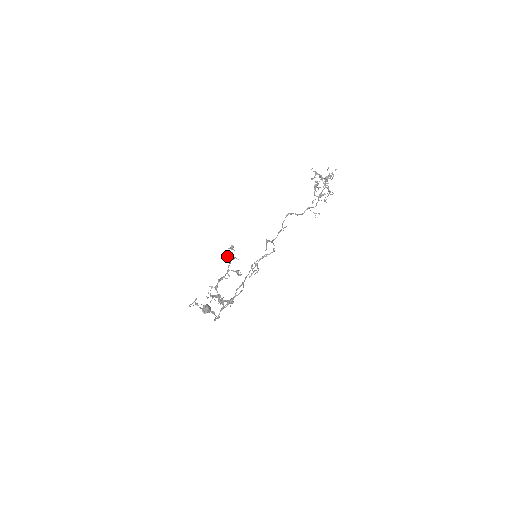
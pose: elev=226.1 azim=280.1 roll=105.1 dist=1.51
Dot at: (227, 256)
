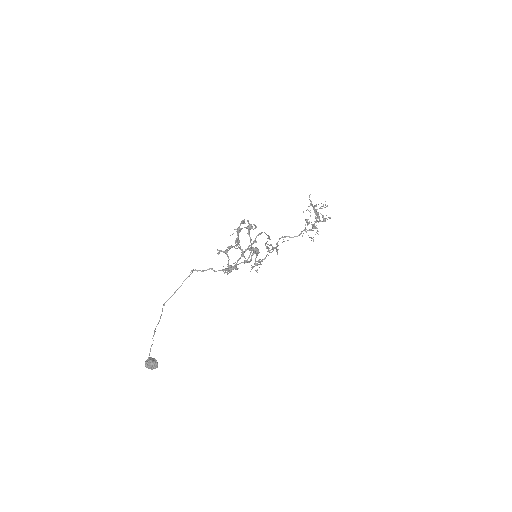
Dot at: occluded
